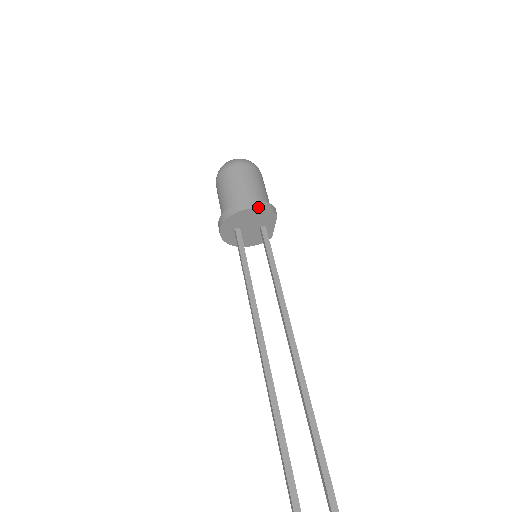
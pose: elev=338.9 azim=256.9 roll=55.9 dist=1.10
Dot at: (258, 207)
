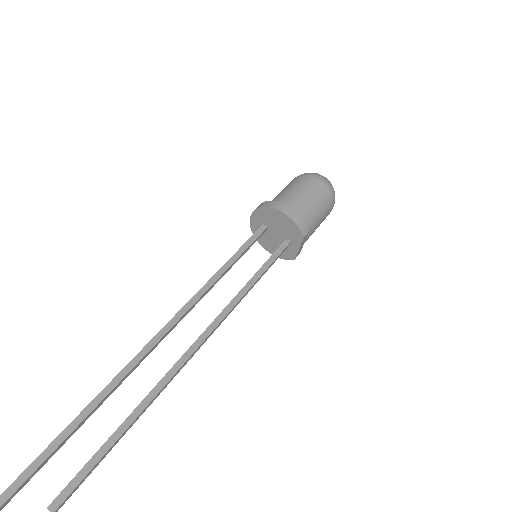
Dot at: (288, 215)
